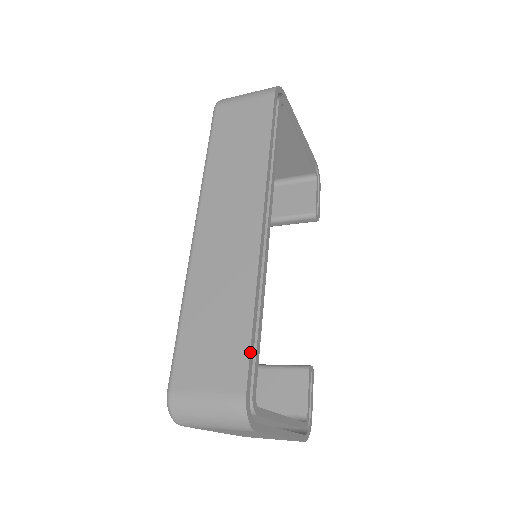
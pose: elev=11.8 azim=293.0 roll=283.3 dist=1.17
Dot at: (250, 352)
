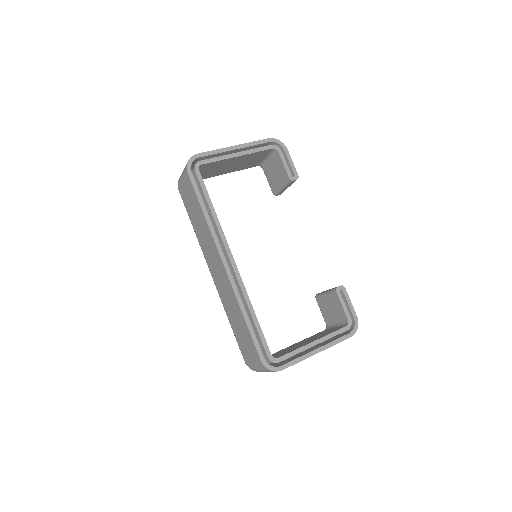
Dot at: (253, 340)
